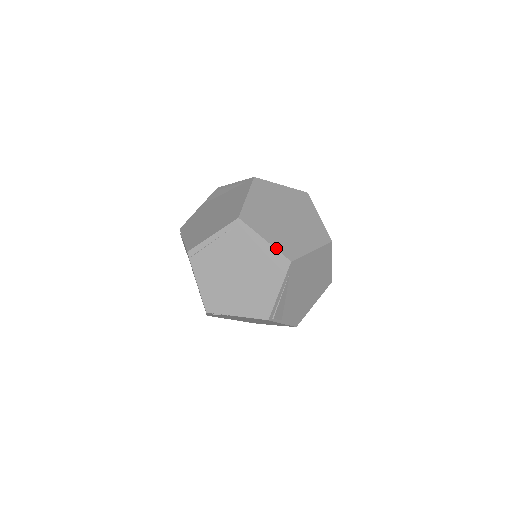
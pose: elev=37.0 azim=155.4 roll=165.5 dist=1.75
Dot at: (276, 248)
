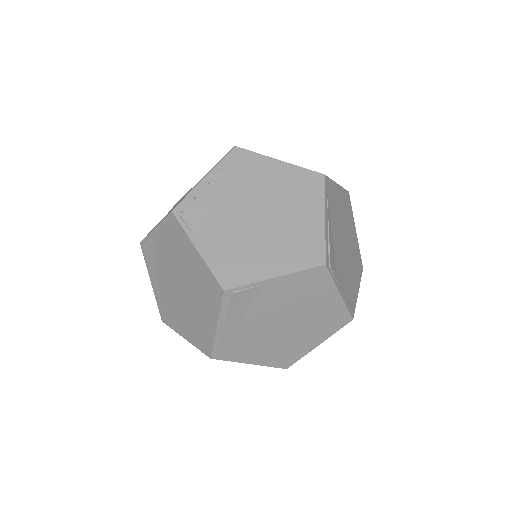
Dot at: occluded
